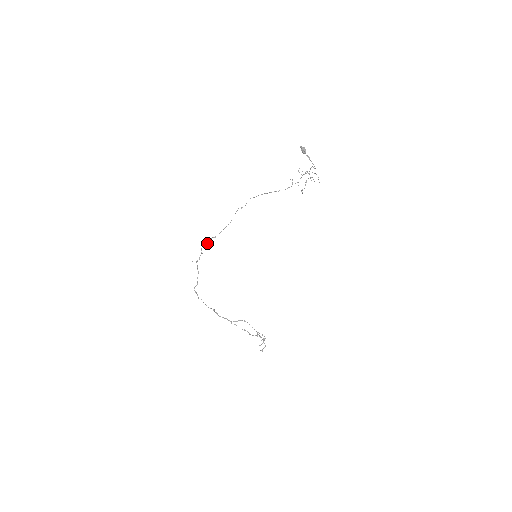
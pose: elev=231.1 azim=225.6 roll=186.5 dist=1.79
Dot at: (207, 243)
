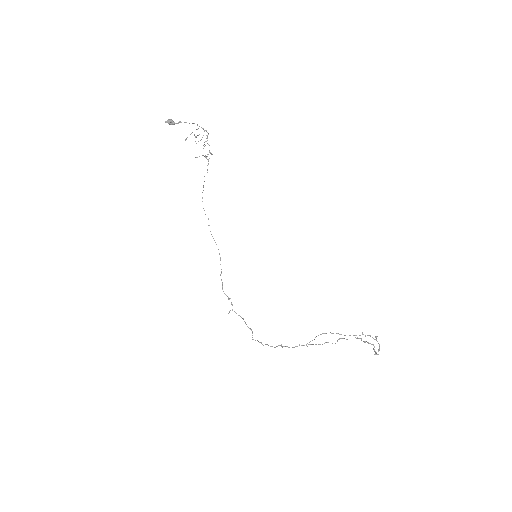
Dot at: (222, 284)
